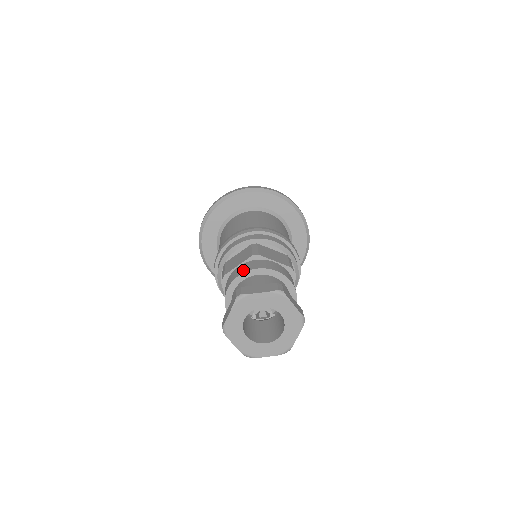
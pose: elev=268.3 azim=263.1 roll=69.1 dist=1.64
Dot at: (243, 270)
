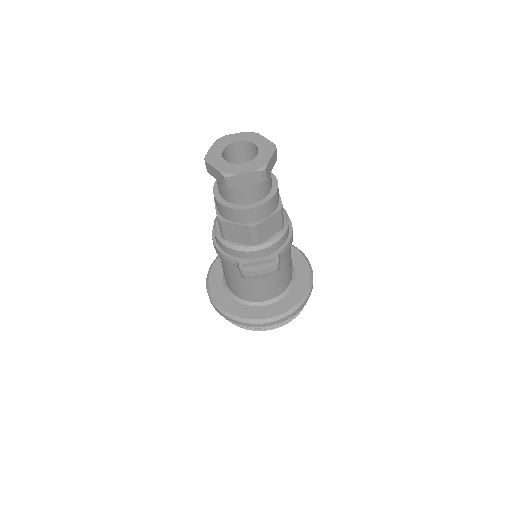
Dot at: occluded
